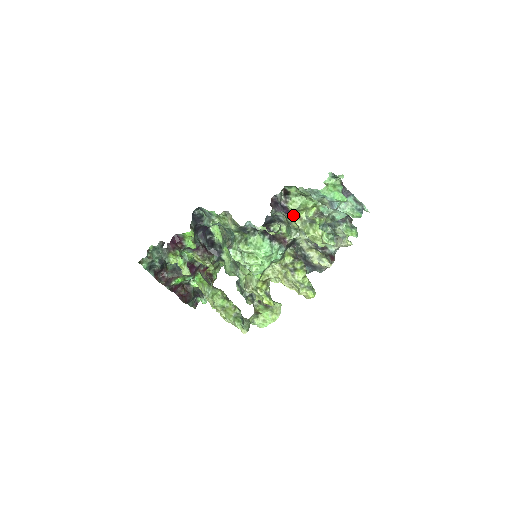
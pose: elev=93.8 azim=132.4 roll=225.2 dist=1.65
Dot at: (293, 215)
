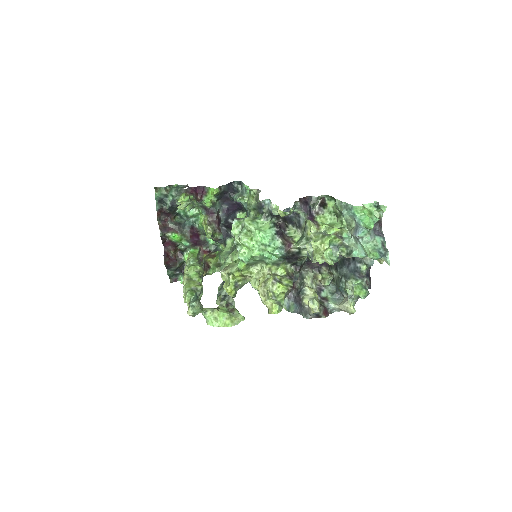
Dot at: (314, 221)
